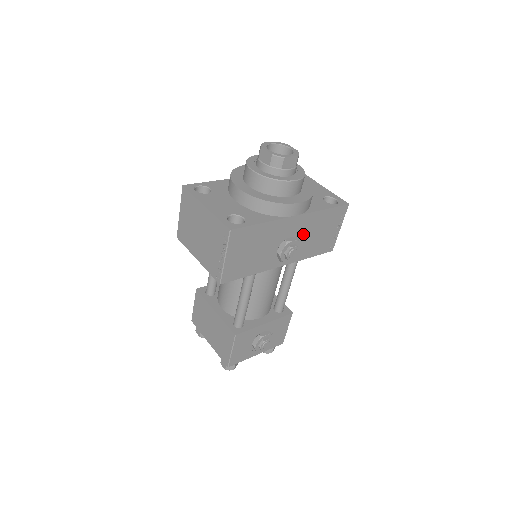
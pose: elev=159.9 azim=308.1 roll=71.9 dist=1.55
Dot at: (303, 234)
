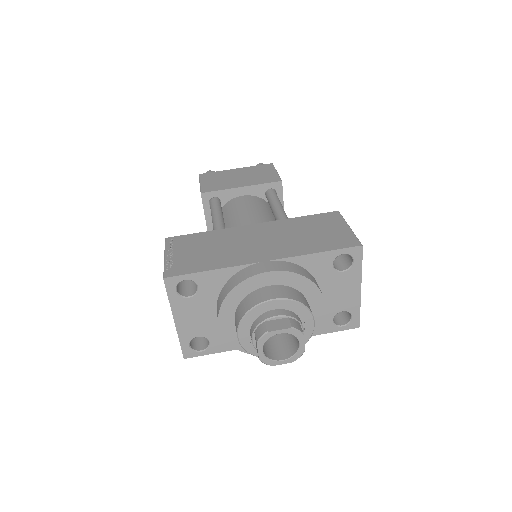
Dot at: occluded
